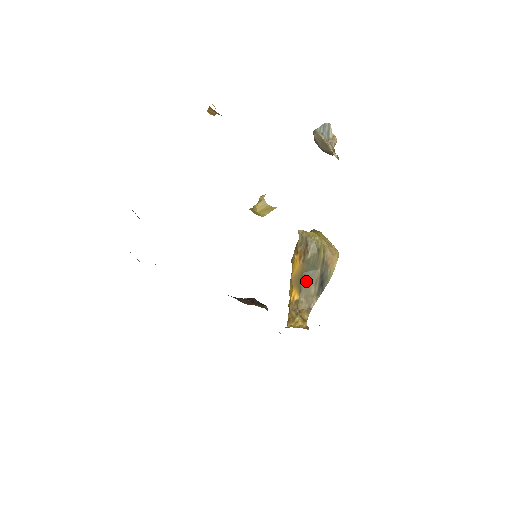
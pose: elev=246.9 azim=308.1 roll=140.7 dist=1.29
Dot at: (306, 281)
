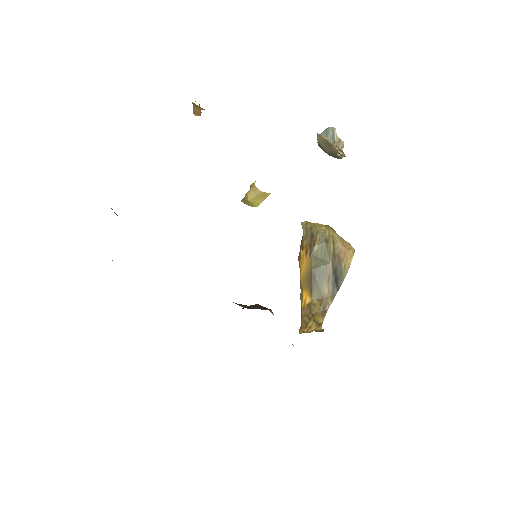
Dot at: (317, 279)
